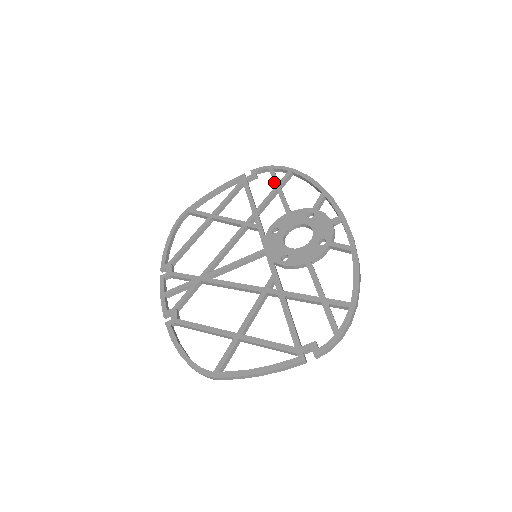
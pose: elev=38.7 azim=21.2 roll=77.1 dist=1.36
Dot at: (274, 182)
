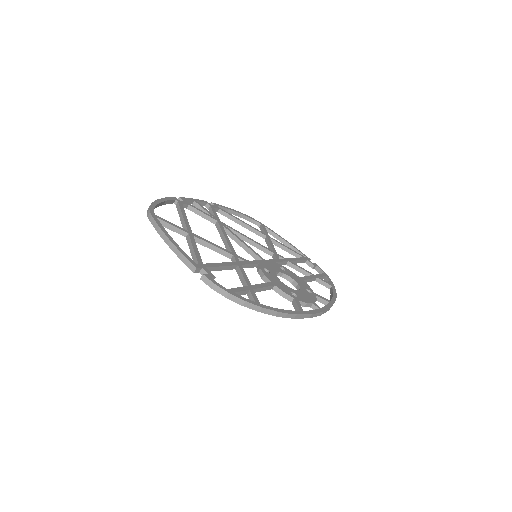
Dot at: (317, 274)
